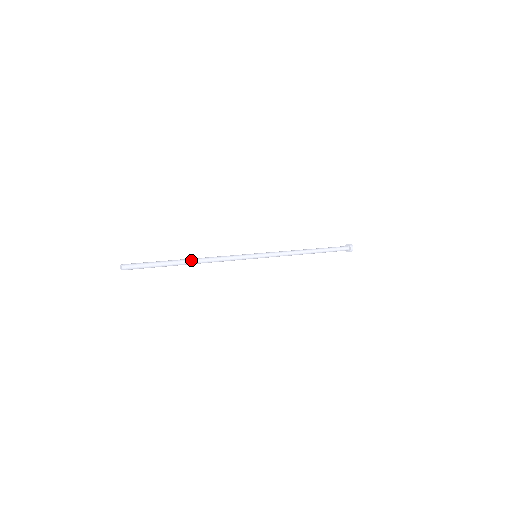
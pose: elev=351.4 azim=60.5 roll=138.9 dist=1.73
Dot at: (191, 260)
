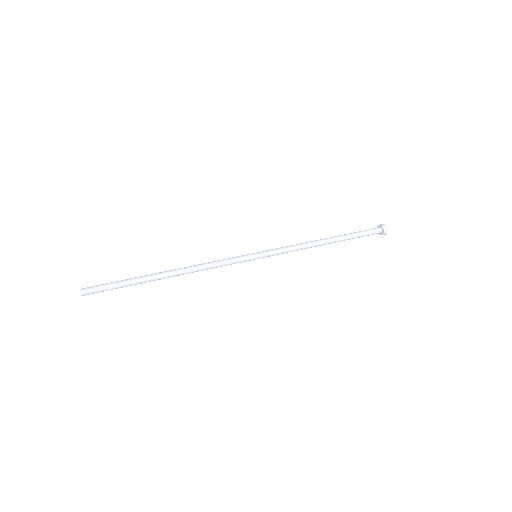
Dot at: (170, 275)
